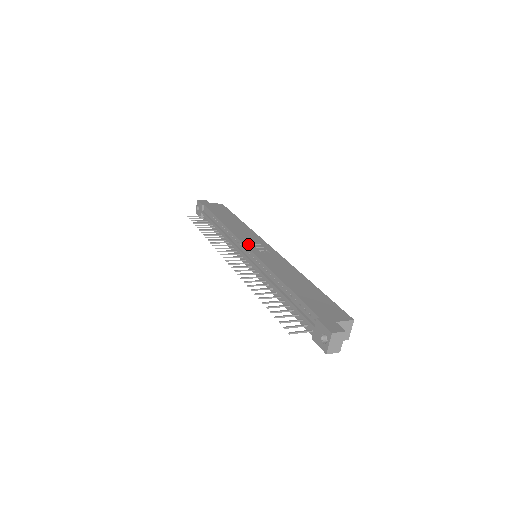
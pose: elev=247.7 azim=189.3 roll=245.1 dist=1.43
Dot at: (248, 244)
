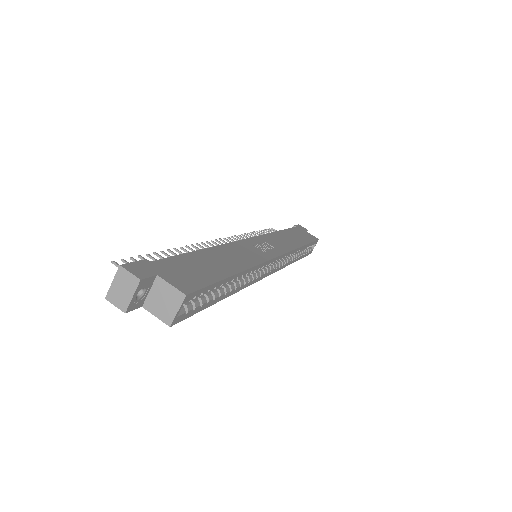
Dot at: (258, 239)
